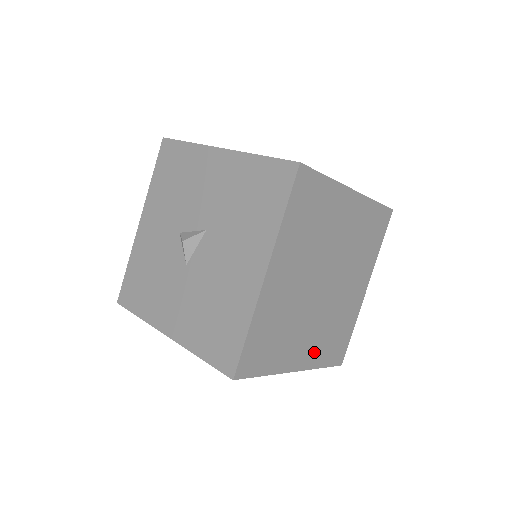
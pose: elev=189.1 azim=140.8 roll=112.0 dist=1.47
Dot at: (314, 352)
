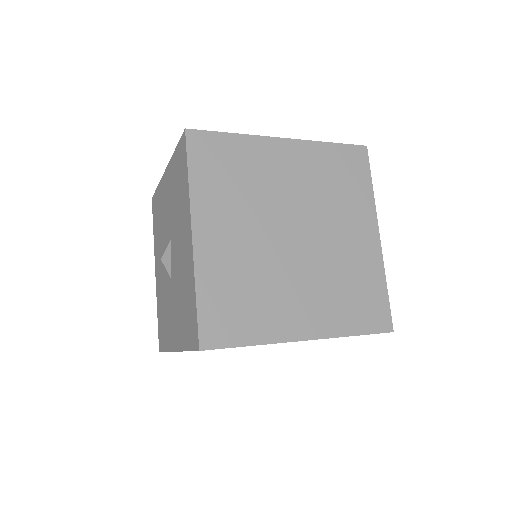
Dot at: (326, 316)
